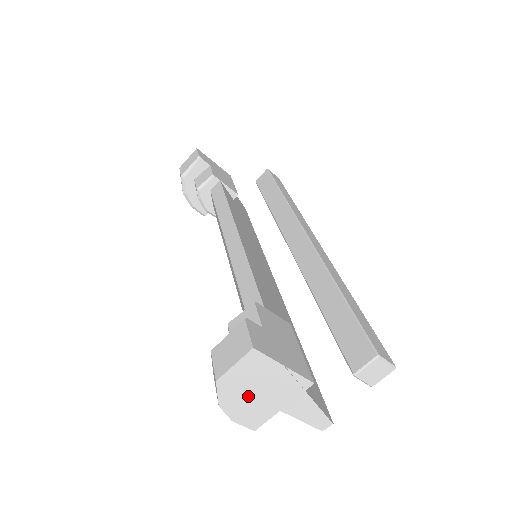
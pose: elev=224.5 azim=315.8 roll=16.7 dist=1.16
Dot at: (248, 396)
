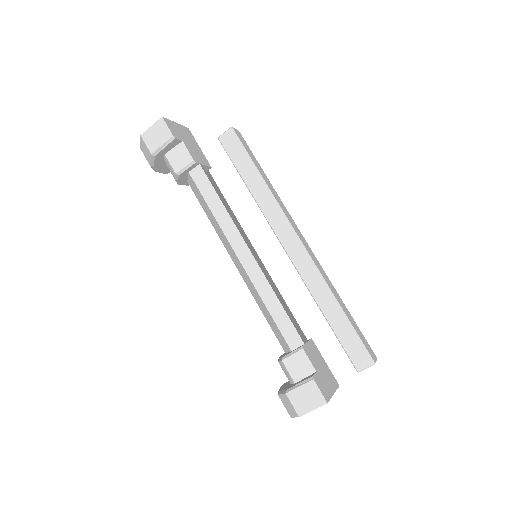
Dot at: occluded
